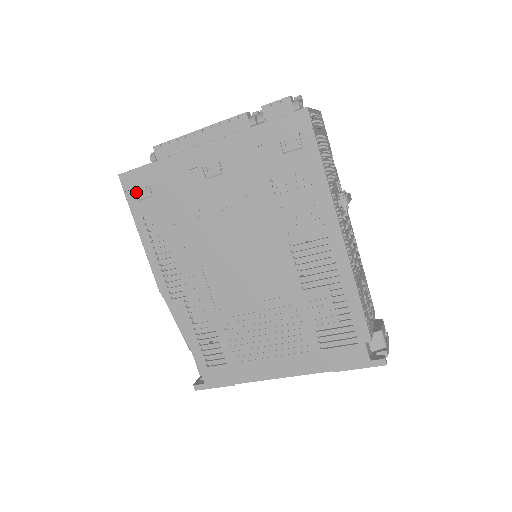
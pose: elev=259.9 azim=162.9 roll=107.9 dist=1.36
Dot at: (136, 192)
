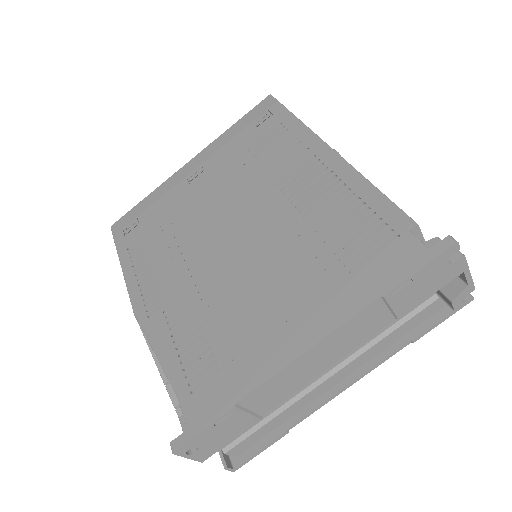
Dot at: (124, 230)
